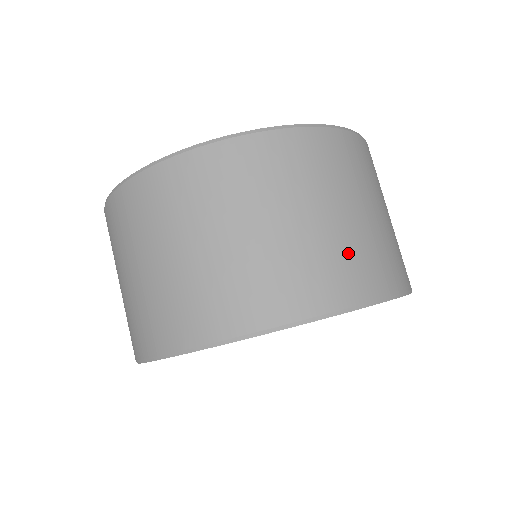
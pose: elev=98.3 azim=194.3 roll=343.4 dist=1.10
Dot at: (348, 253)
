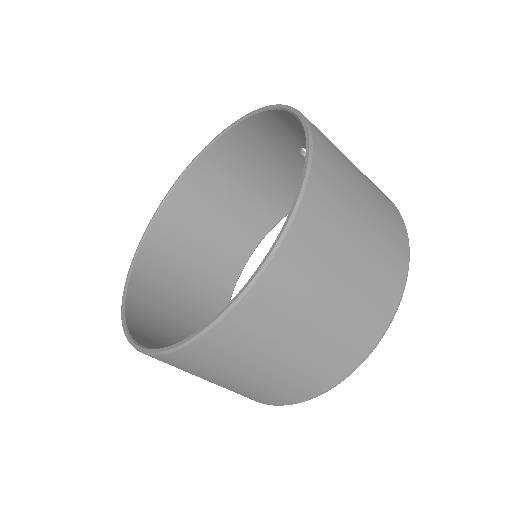
Dot at: (292, 381)
